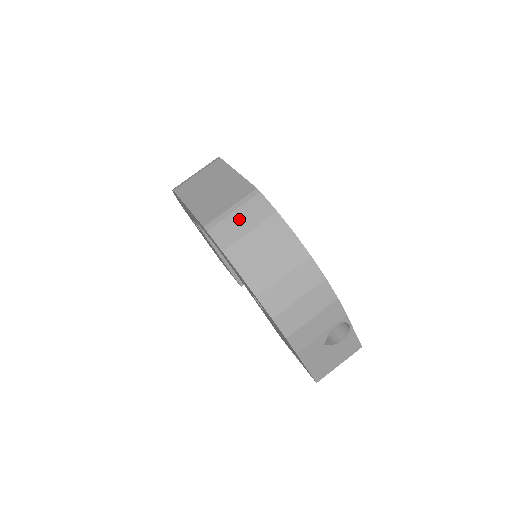
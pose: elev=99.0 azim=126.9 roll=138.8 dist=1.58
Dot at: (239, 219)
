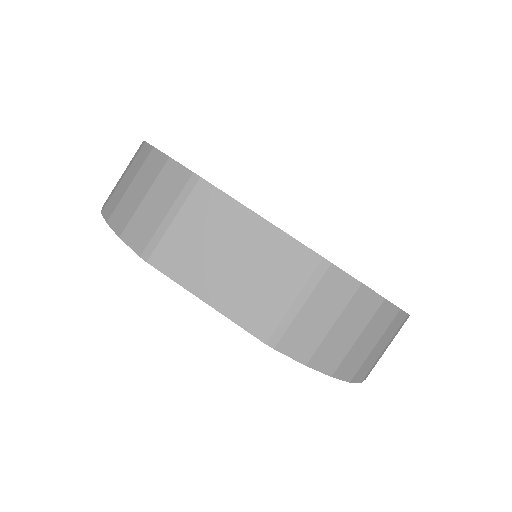
Dot at: (314, 314)
